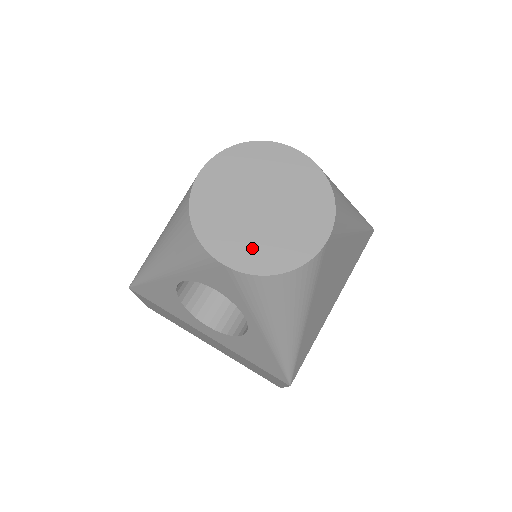
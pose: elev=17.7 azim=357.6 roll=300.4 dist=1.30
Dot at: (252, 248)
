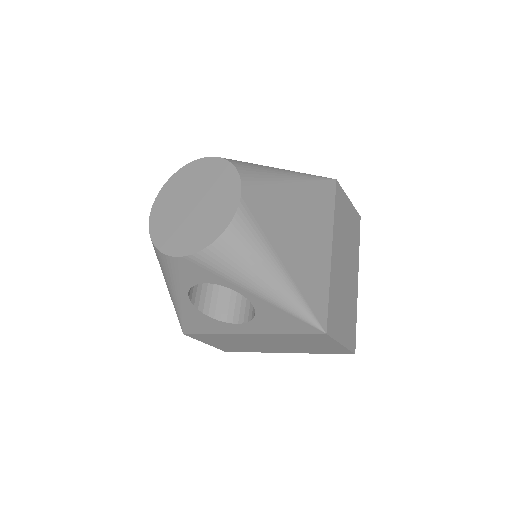
Dot at: (195, 235)
